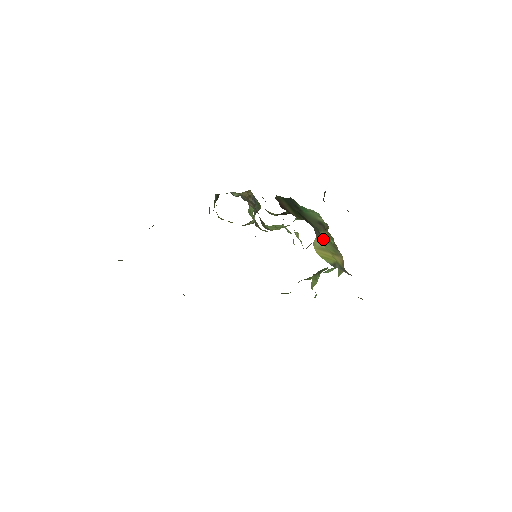
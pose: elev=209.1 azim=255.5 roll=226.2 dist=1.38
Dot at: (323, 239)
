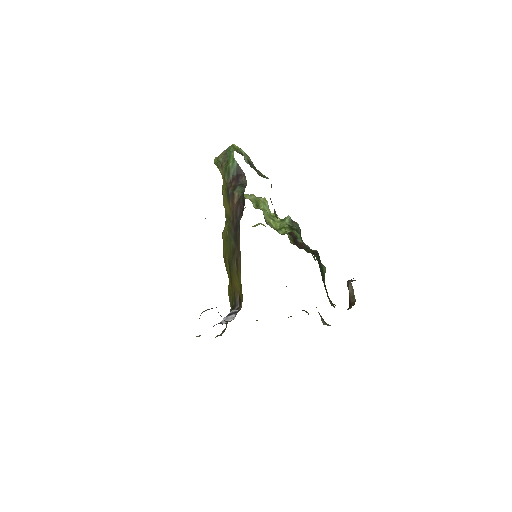
Dot at: occluded
